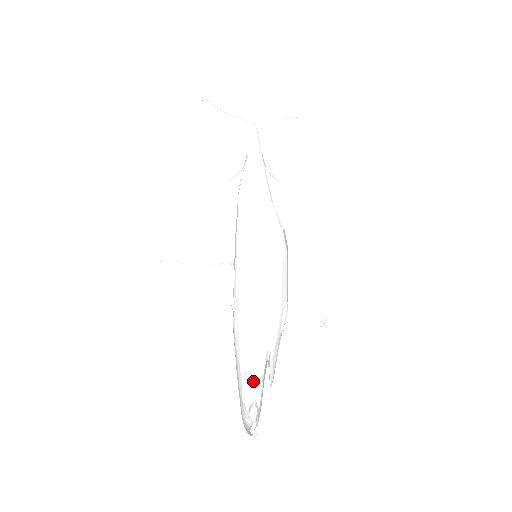
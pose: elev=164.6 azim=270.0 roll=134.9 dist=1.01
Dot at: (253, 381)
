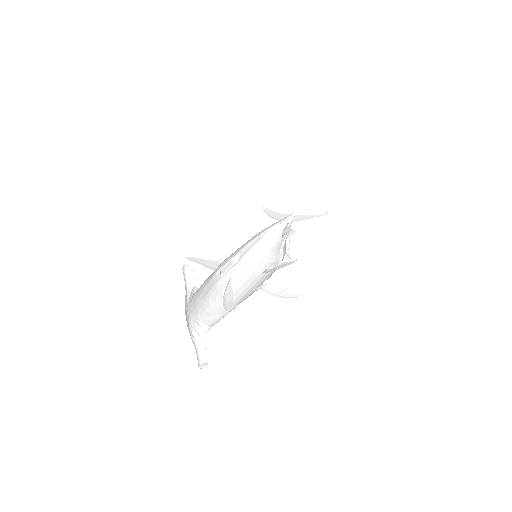
Dot at: (216, 319)
